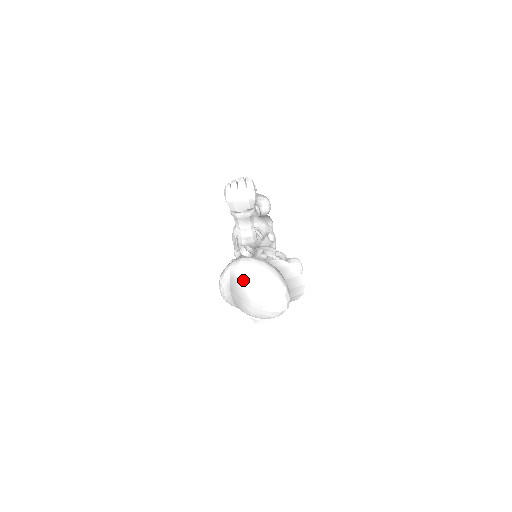
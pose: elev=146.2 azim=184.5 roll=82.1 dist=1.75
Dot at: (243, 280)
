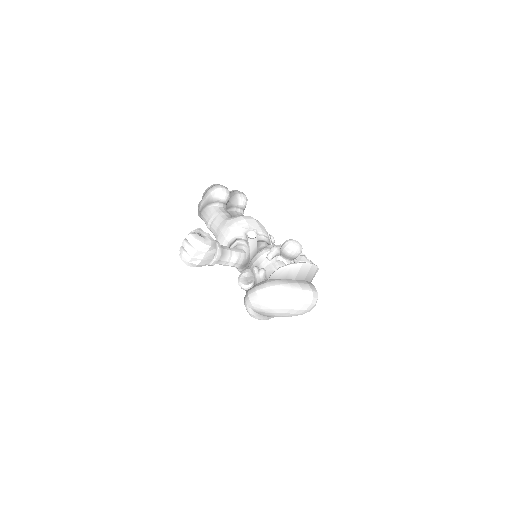
Dot at: (266, 312)
